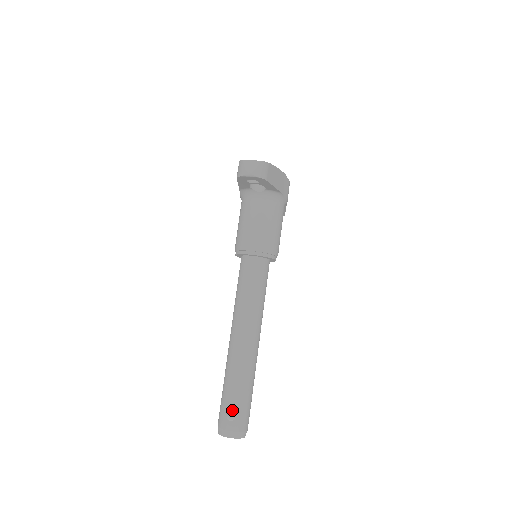
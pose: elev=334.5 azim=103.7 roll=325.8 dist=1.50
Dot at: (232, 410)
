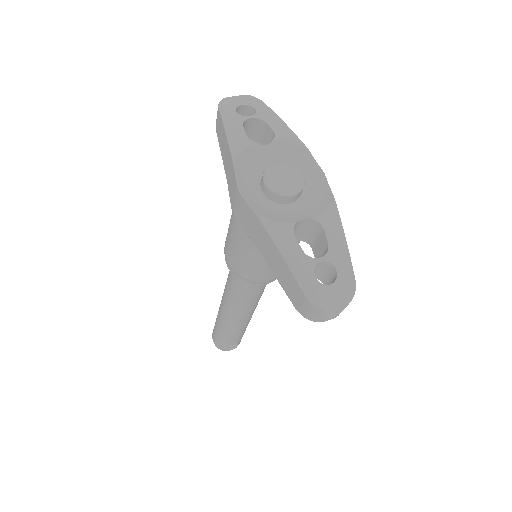
Dot at: (235, 345)
